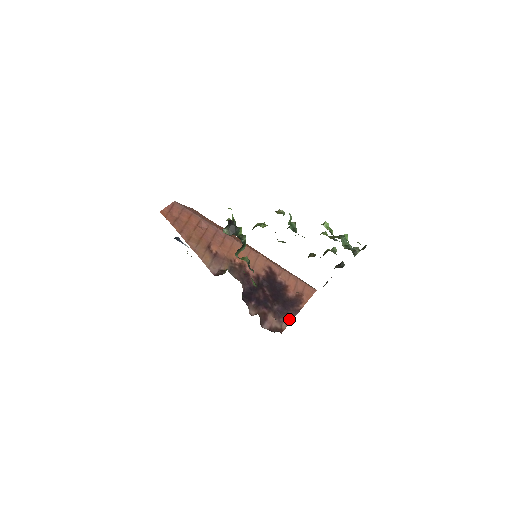
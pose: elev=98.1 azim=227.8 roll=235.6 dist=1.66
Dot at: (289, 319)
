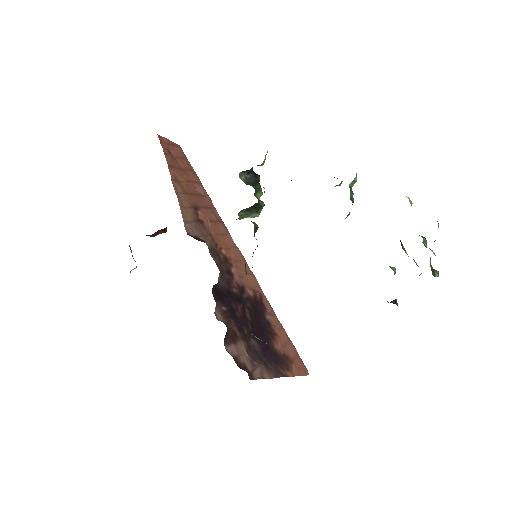
Dot at: (266, 373)
